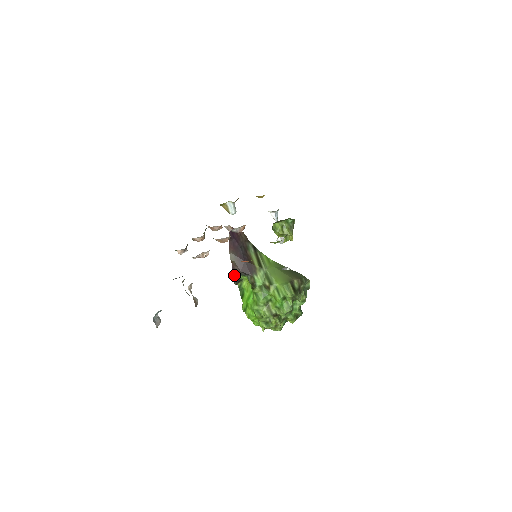
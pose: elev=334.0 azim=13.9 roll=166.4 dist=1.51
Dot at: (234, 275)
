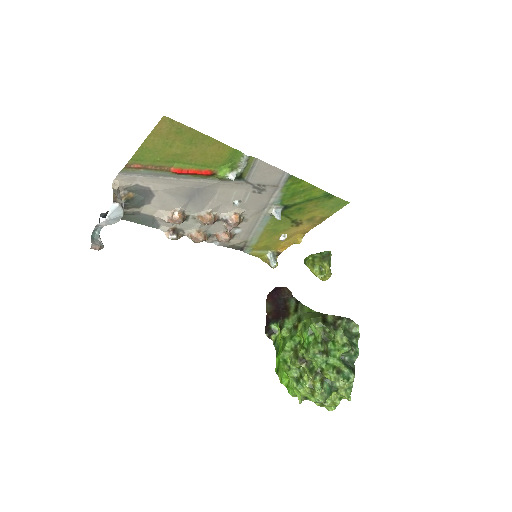
Dot at: (266, 325)
